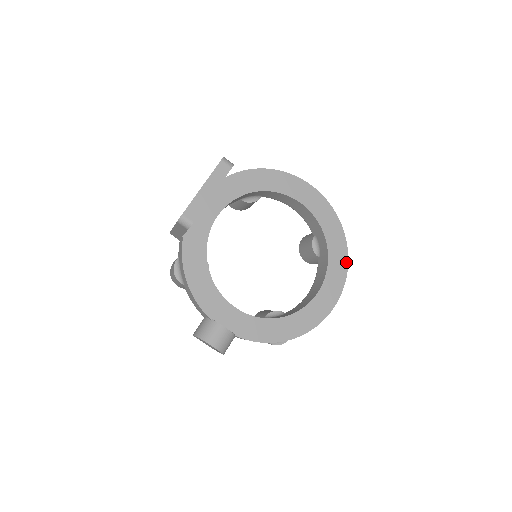
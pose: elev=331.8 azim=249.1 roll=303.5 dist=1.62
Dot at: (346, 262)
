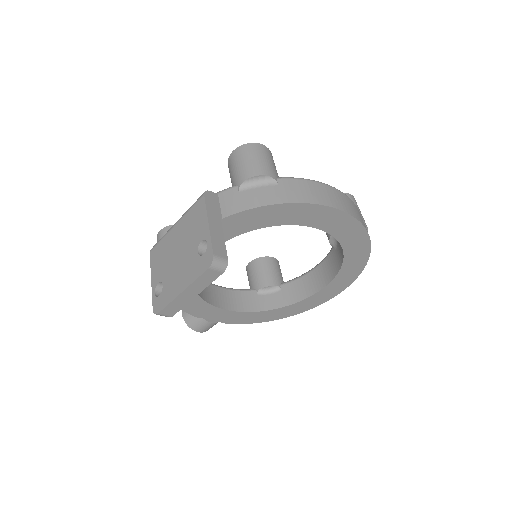
Dot at: (360, 270)
